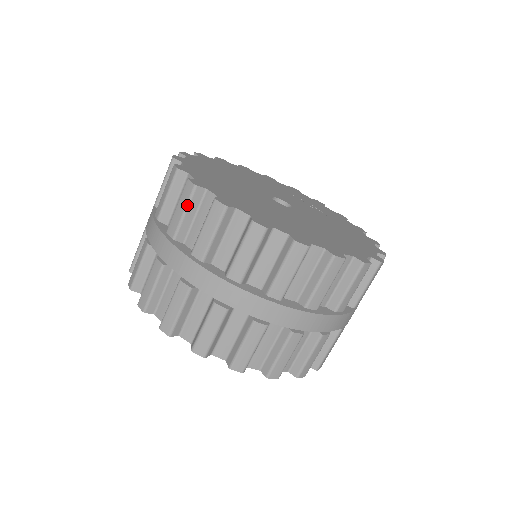
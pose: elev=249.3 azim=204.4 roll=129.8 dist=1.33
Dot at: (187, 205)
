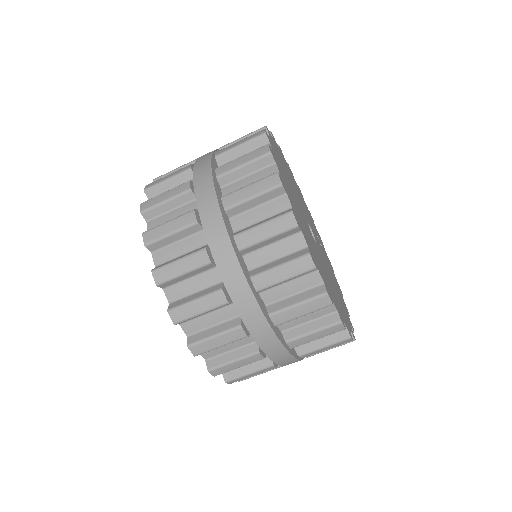
Dot at: (261, 193)
